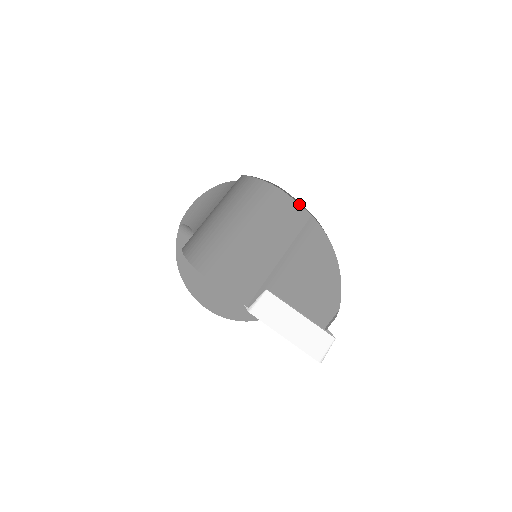
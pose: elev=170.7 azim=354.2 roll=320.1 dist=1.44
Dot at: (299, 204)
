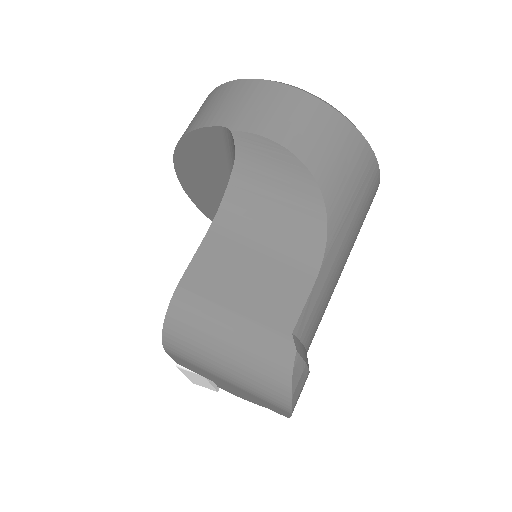
Dot at: occluded
